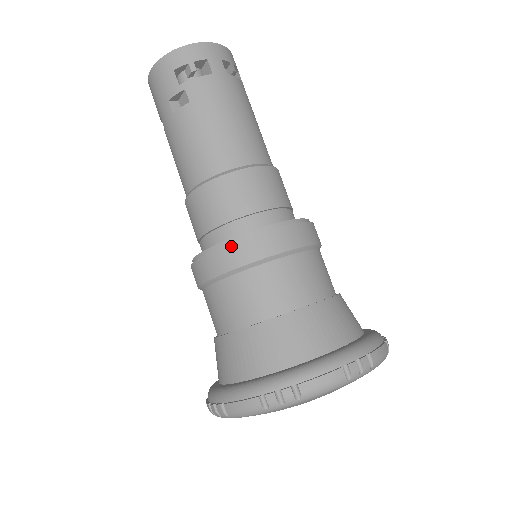
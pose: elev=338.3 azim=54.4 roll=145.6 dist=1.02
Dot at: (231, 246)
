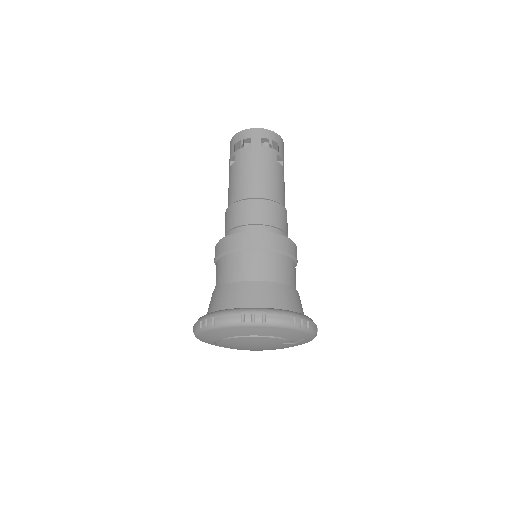
Dot at: (223, 241)
